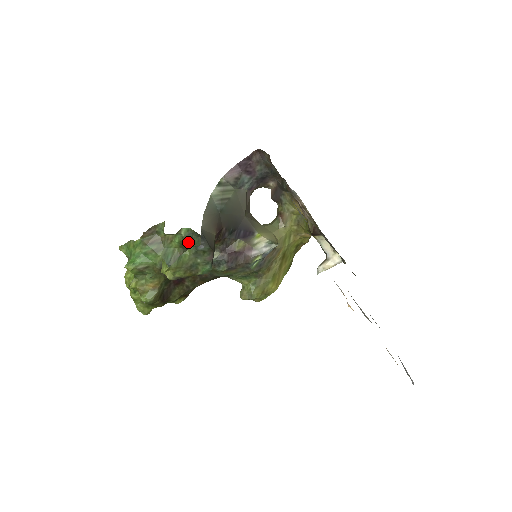
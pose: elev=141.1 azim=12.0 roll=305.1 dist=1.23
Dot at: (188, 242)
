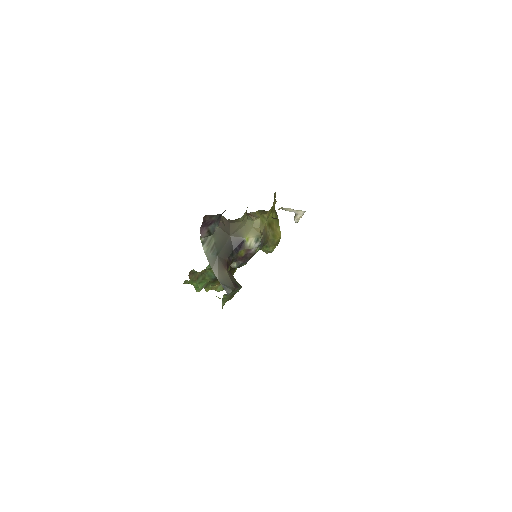
Dot at: occluded
